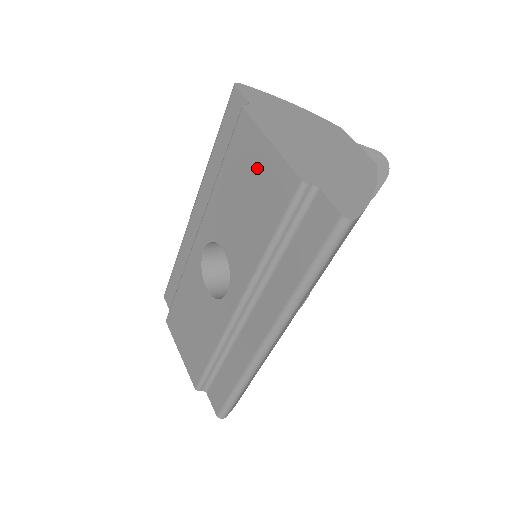
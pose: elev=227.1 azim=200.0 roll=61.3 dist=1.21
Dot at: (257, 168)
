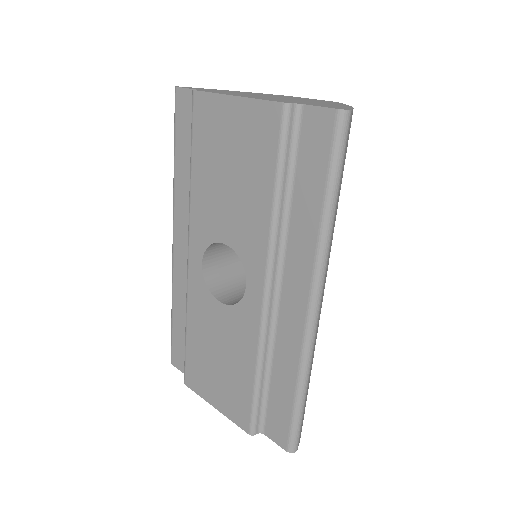
Dot at: (231, 131)
